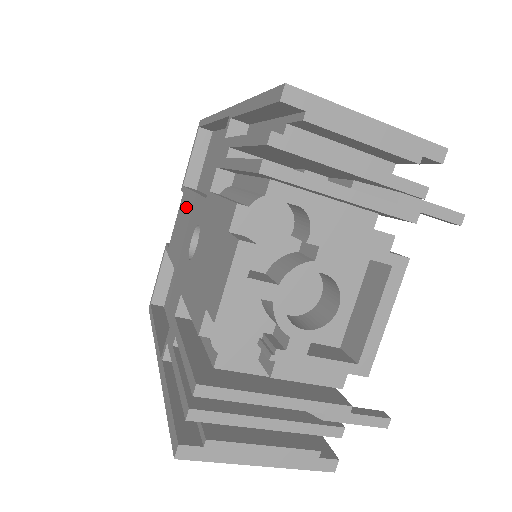
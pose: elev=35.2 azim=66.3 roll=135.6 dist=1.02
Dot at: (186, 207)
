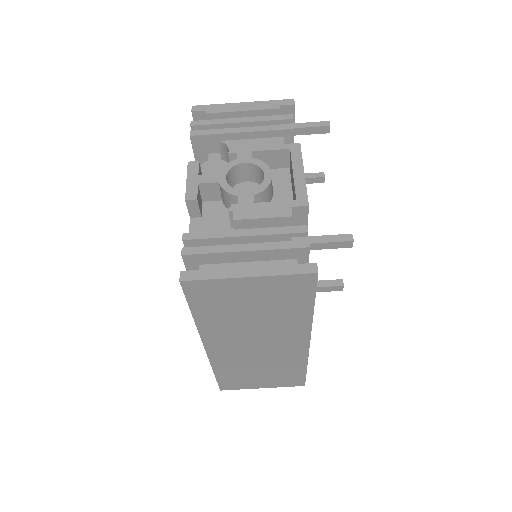
Dot at: occluded
